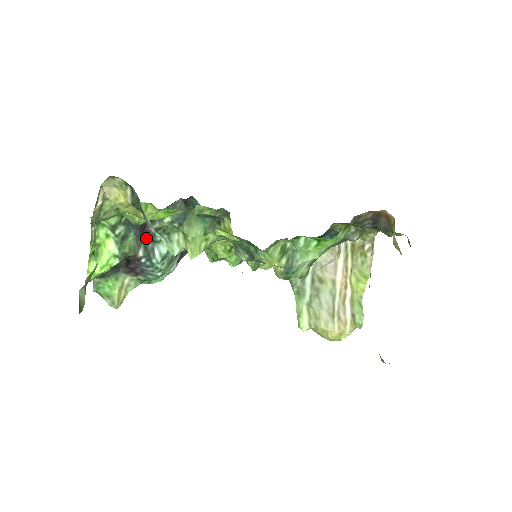
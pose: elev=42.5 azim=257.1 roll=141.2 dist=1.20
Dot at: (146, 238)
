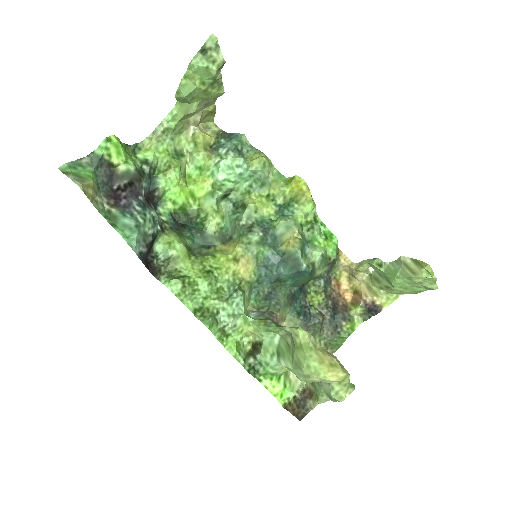
Dot at: (145, 202)
